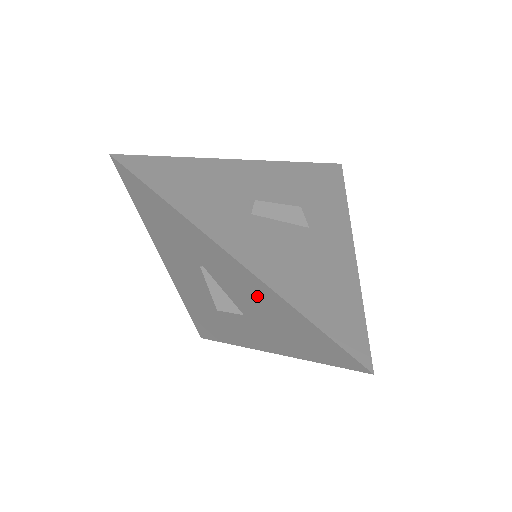
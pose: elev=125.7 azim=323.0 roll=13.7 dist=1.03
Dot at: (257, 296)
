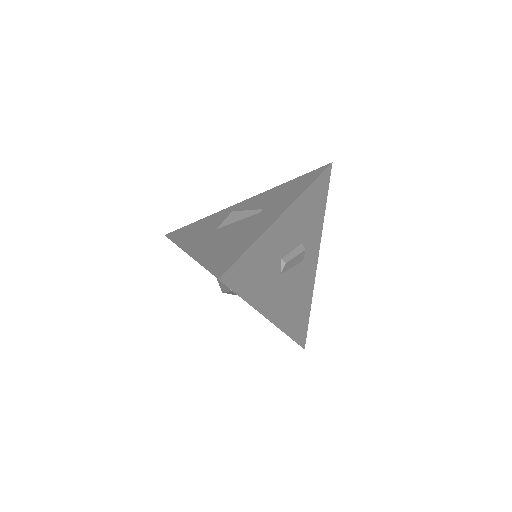
Dot at: occluded
